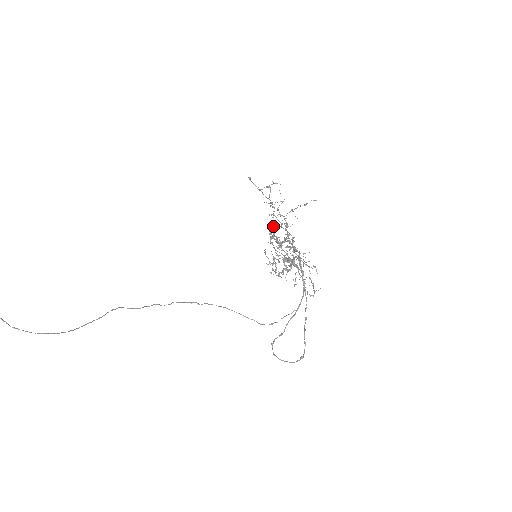
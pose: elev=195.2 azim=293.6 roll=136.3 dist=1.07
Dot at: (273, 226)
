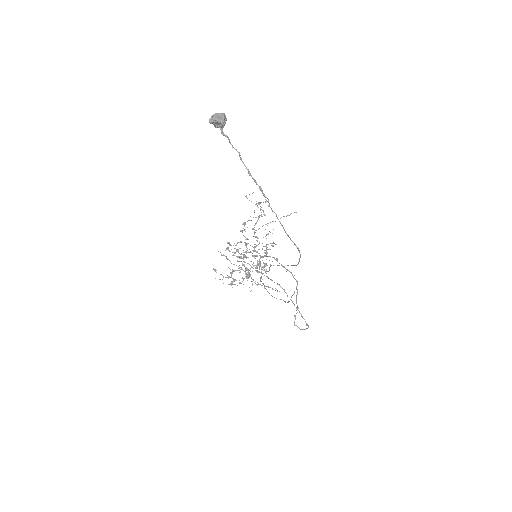
Dot at: (230, 244)
